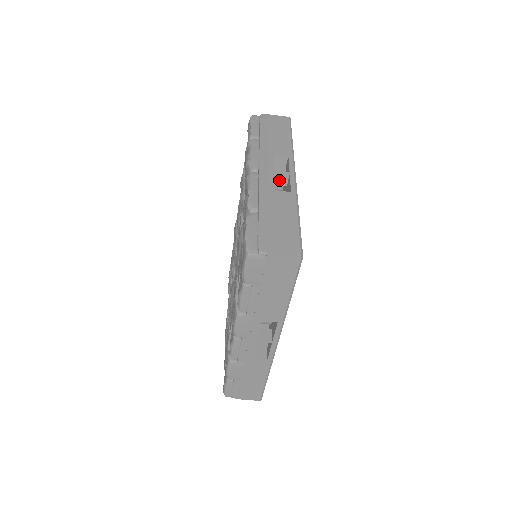
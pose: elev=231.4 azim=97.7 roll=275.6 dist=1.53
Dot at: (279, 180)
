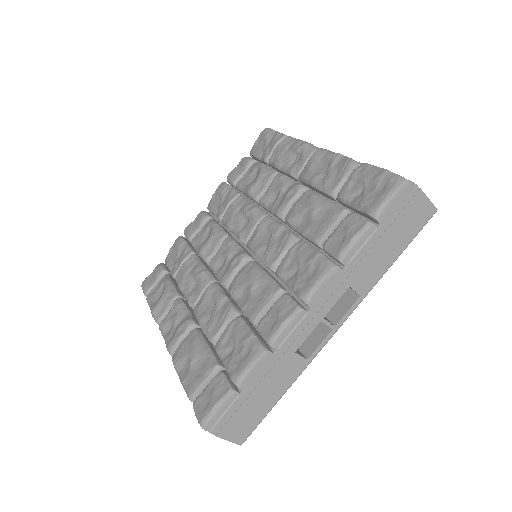
Dot at: occluded
